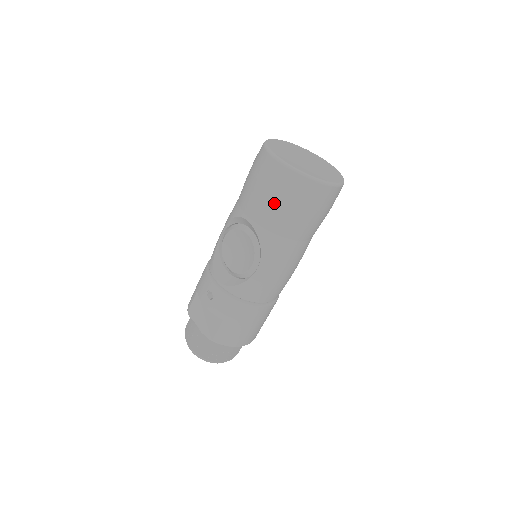
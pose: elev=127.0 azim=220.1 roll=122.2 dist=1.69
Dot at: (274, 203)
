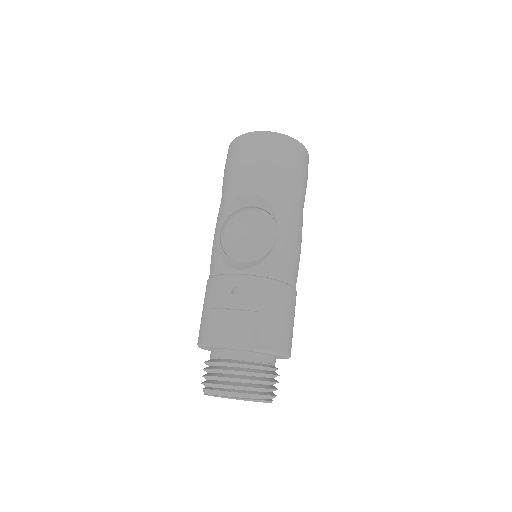
Dot at: (271, 164)
